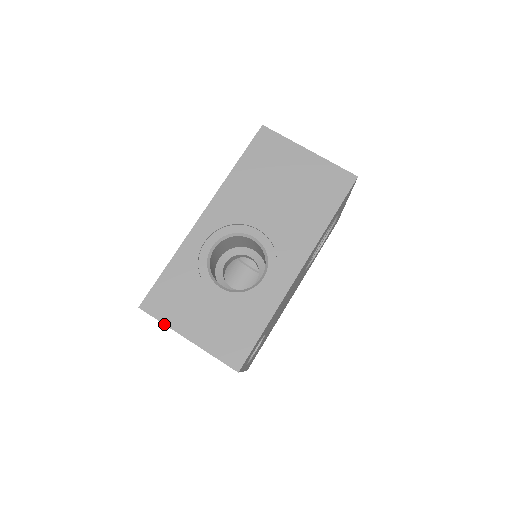
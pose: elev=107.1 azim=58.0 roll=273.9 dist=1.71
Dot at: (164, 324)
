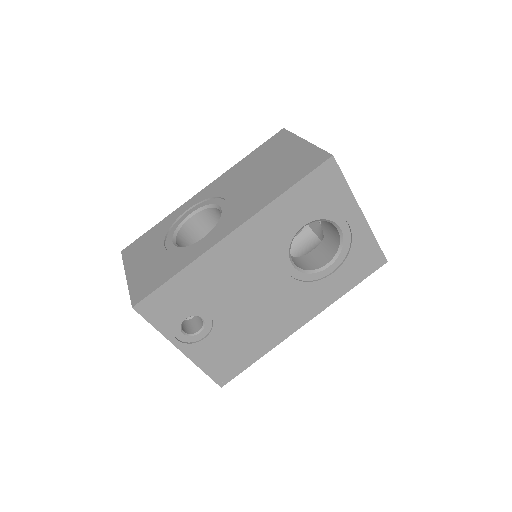
Dot at: (123, 264)
